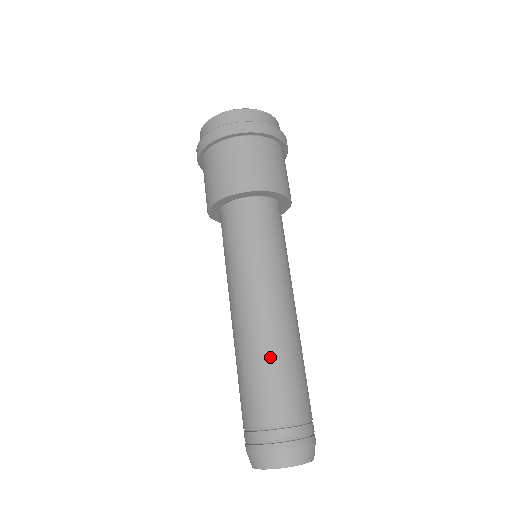
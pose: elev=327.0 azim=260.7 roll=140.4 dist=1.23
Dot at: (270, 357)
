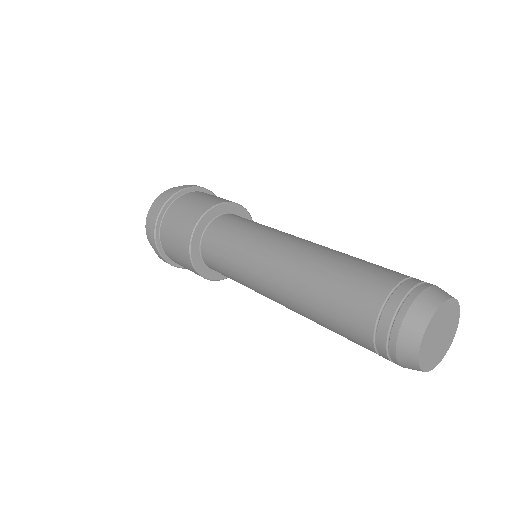
Dot at: occluded
